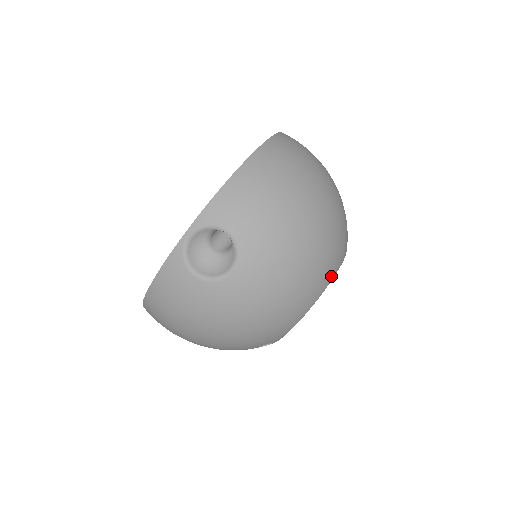
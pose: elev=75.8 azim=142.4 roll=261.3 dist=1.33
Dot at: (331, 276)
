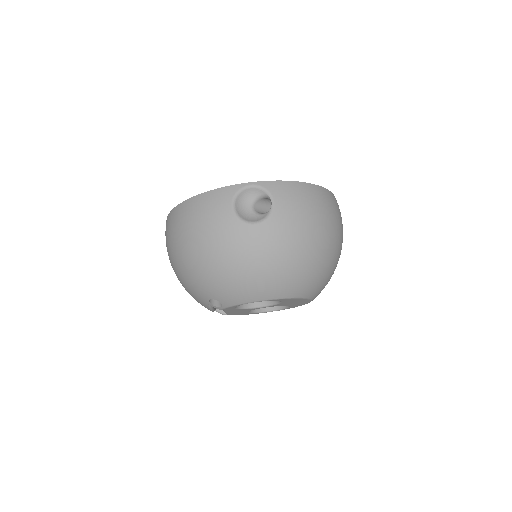
Dot at: (296, 294)
